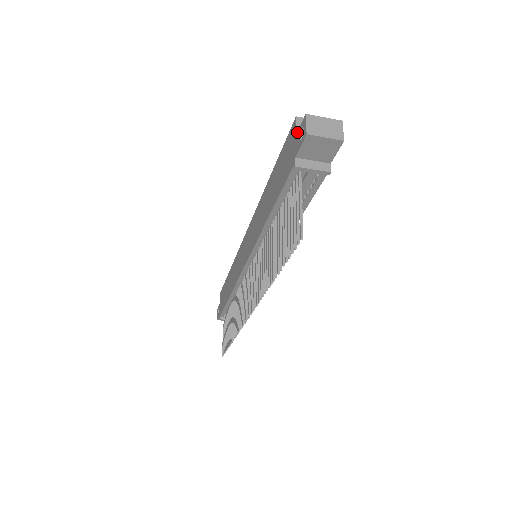
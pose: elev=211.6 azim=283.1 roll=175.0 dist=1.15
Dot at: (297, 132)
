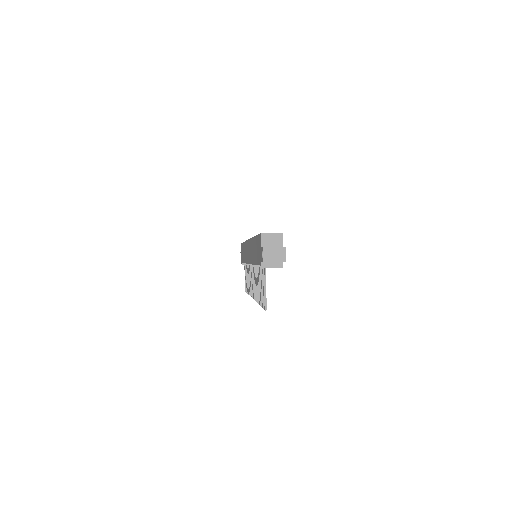
Dot at: (261, 247)
